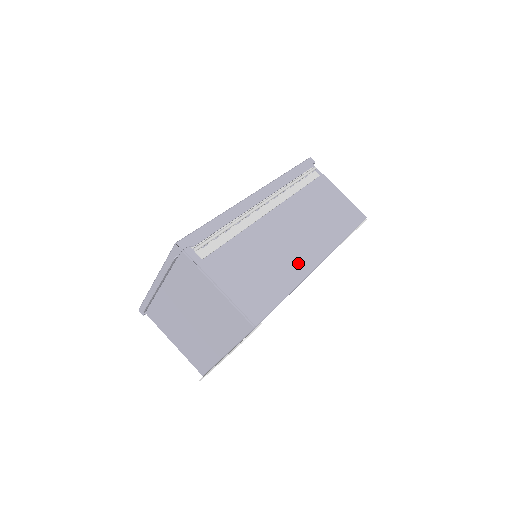
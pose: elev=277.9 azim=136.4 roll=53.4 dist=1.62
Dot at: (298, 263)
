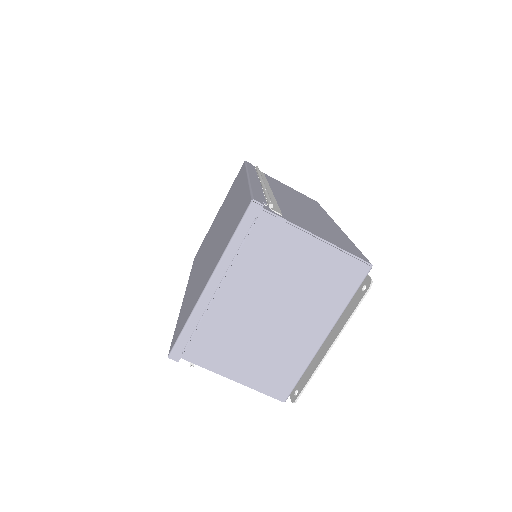
Dot at: (330, 224)
